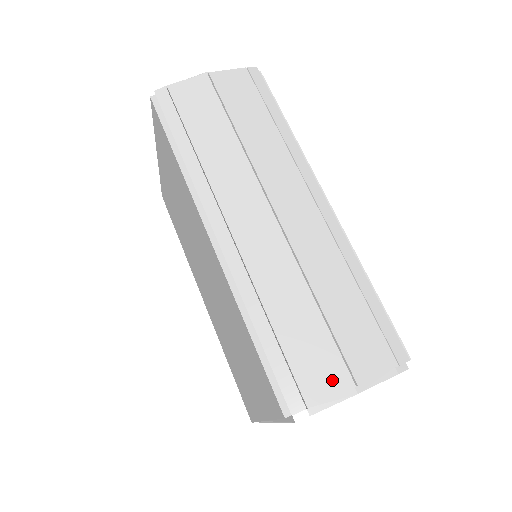
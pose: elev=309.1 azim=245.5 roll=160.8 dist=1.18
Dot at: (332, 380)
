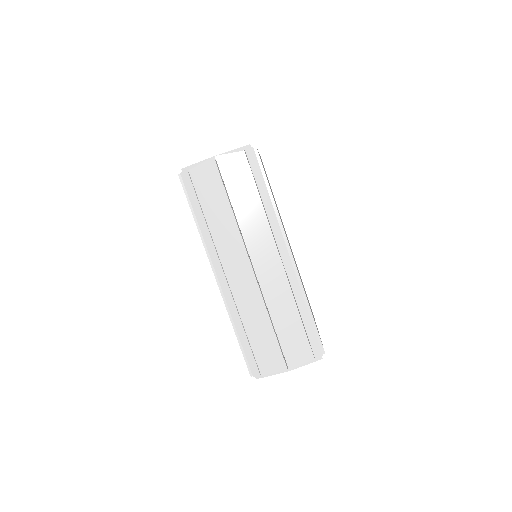
Dot at: (275, 365)
